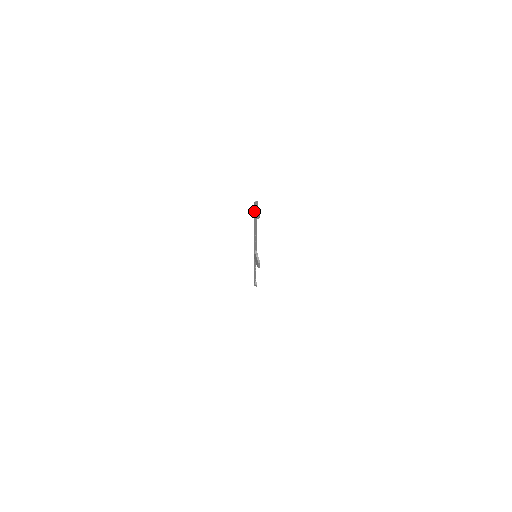
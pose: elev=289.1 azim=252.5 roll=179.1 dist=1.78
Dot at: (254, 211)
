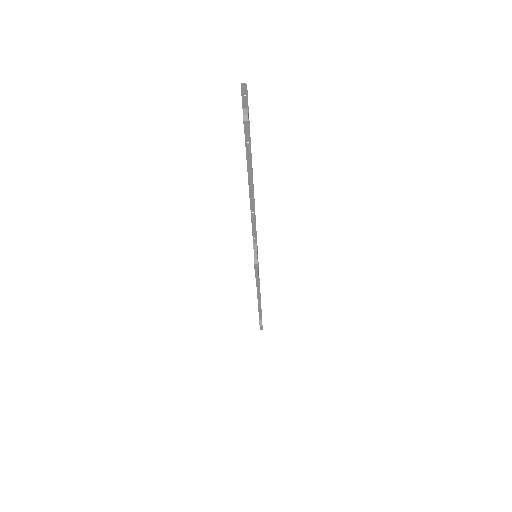
Dot at: occluded
